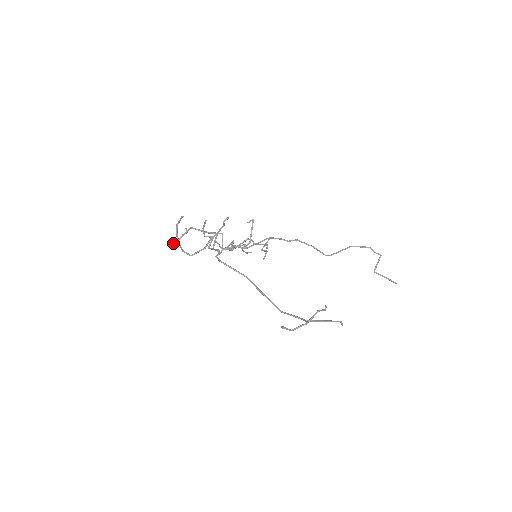
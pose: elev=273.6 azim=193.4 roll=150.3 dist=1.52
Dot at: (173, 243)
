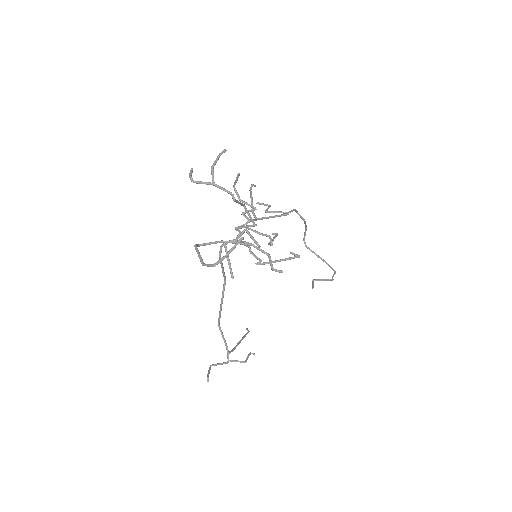
Dot at: (191, 180)
